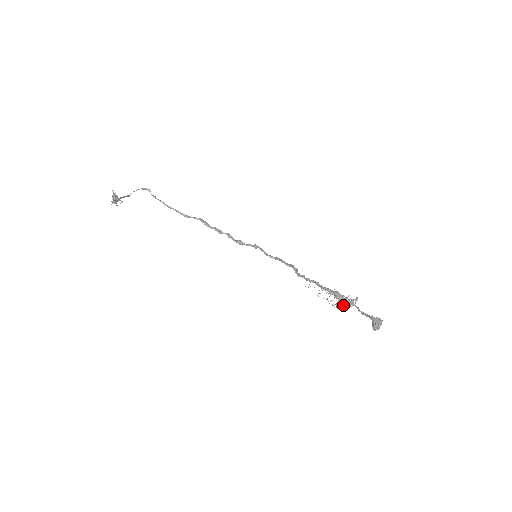
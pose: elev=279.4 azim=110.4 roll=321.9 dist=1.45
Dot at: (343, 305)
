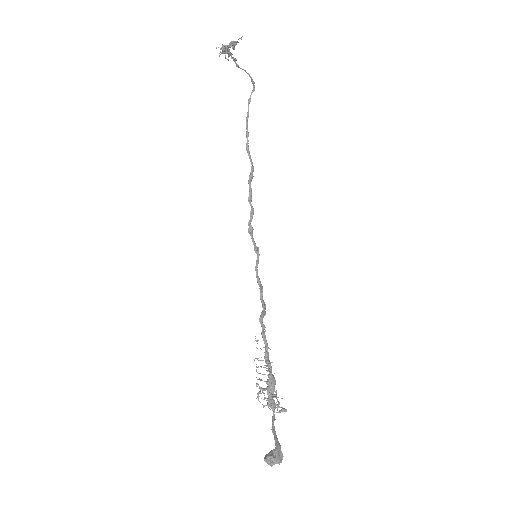
Dot at: (265, 398)
